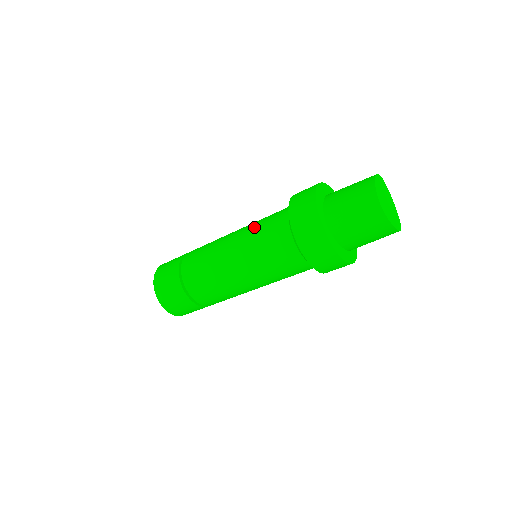
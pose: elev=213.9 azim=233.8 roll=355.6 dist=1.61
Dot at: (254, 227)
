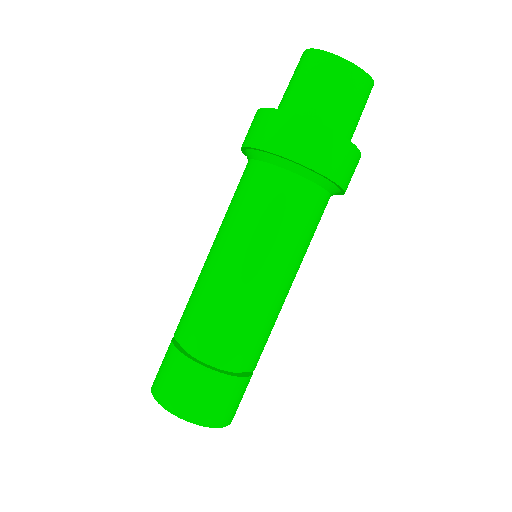
Dot at: occluded
